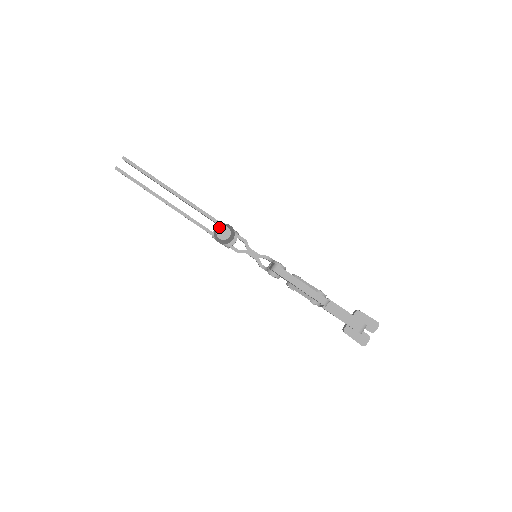
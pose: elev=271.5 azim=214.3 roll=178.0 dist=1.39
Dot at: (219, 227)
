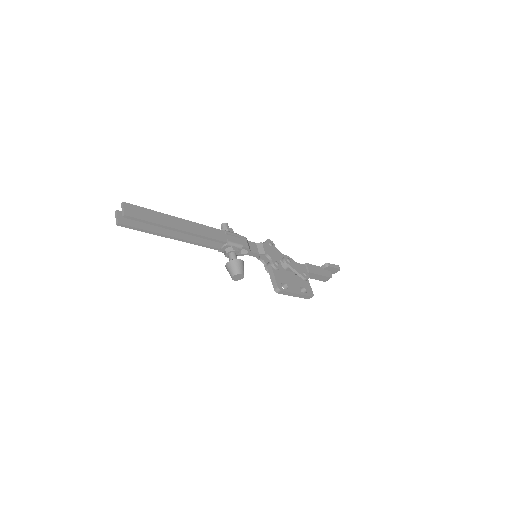
Dot at: (234, 275)
